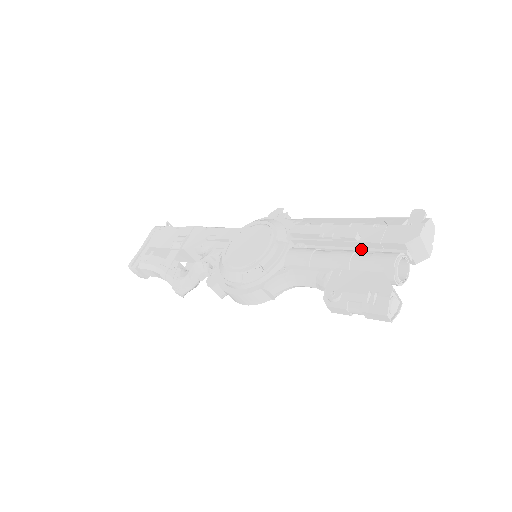
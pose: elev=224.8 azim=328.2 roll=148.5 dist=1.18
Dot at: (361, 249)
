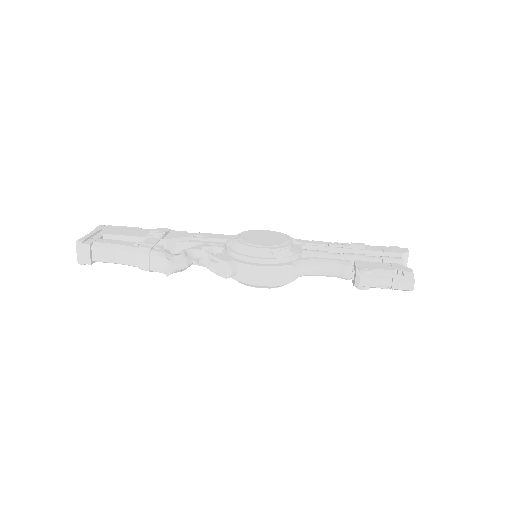
Dot at: occluded
